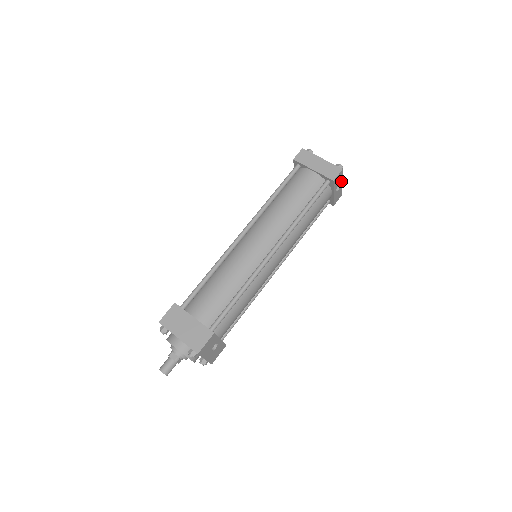
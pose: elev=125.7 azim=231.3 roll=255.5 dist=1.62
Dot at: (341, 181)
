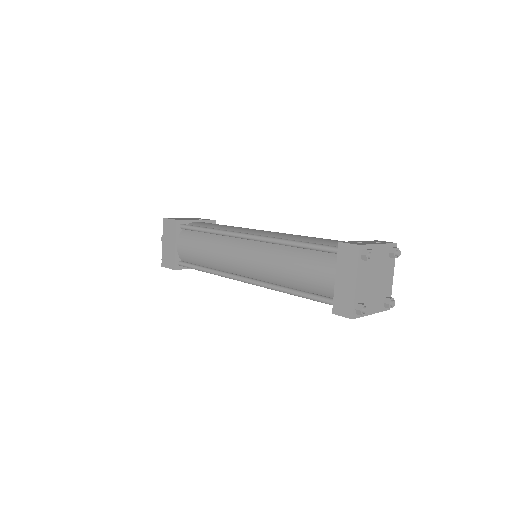
Dot at: (366, 314)
